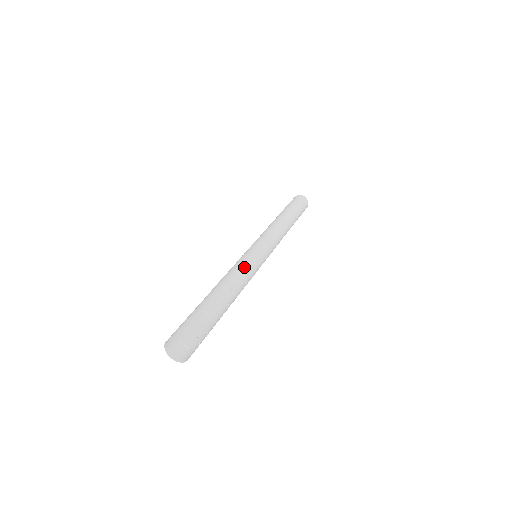
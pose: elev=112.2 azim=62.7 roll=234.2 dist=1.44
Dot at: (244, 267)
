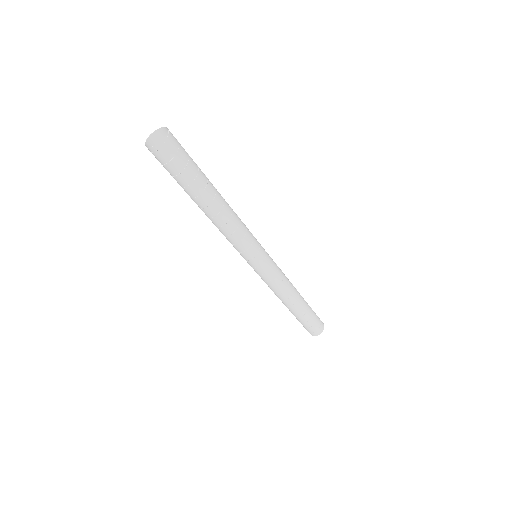
Dot at: occluded
